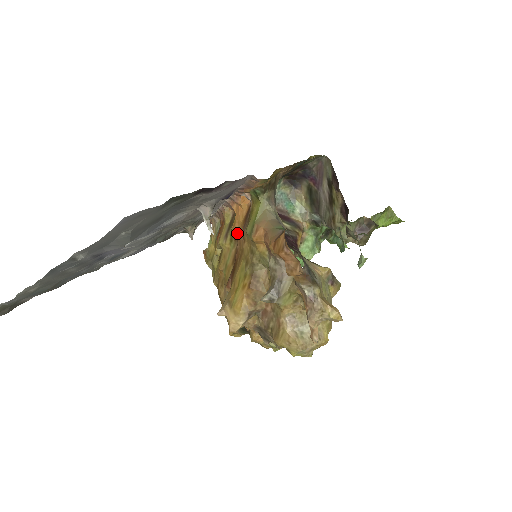
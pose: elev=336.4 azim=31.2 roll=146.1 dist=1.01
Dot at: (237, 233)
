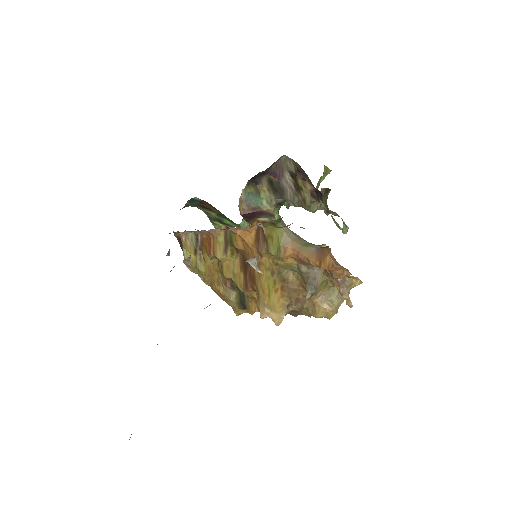
Dot at: (242, 249)
